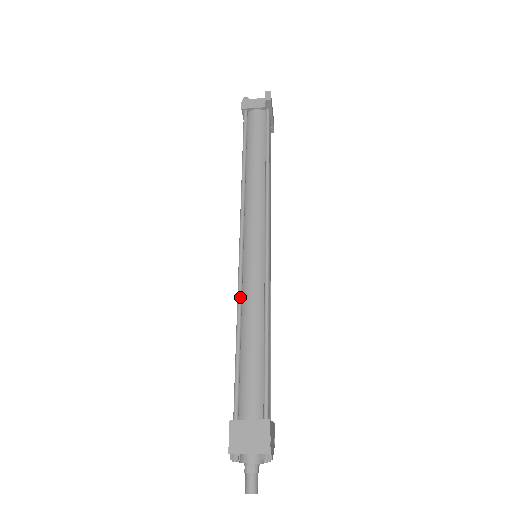
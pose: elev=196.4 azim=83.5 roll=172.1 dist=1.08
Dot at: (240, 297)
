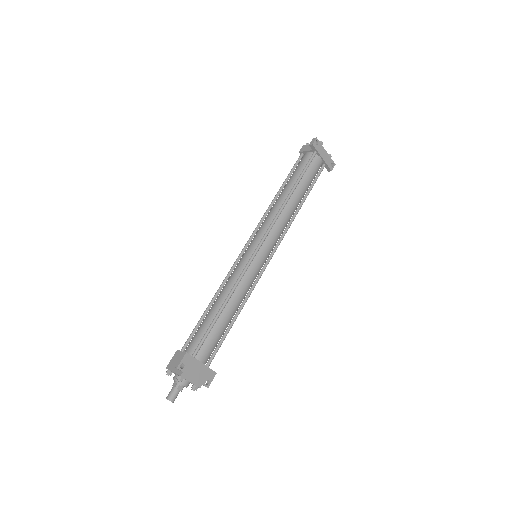
Dot at: (225, 279)
